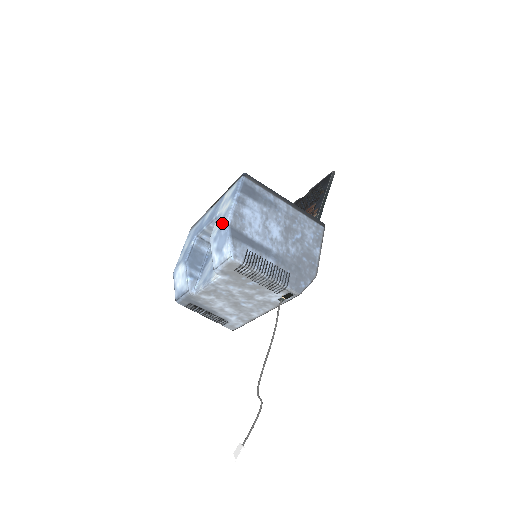
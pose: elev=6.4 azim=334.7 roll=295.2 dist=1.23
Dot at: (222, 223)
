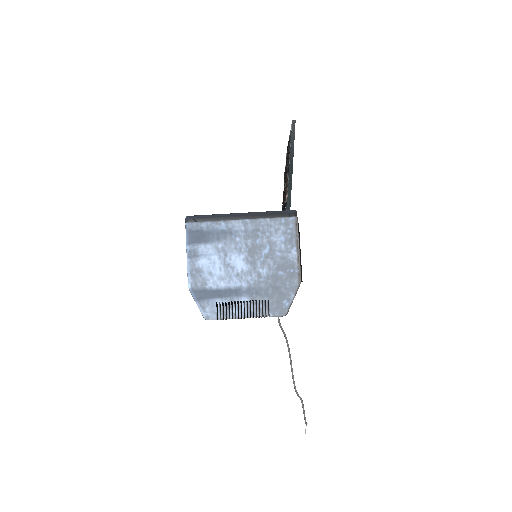
Dot at: occluded
